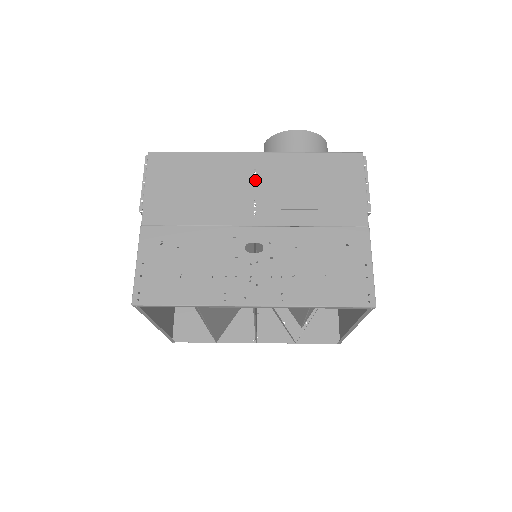
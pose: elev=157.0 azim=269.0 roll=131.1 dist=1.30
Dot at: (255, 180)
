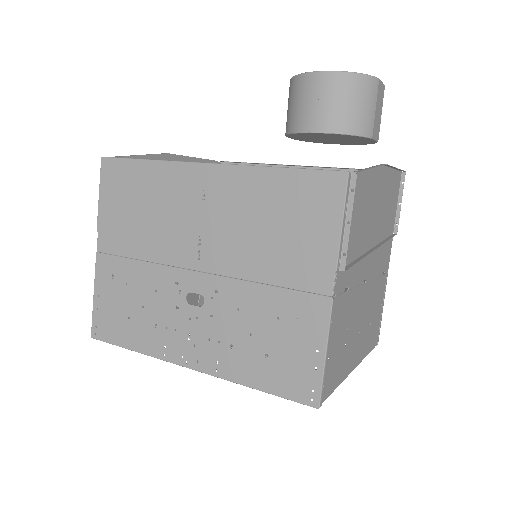
Dot at: (203, 207)
